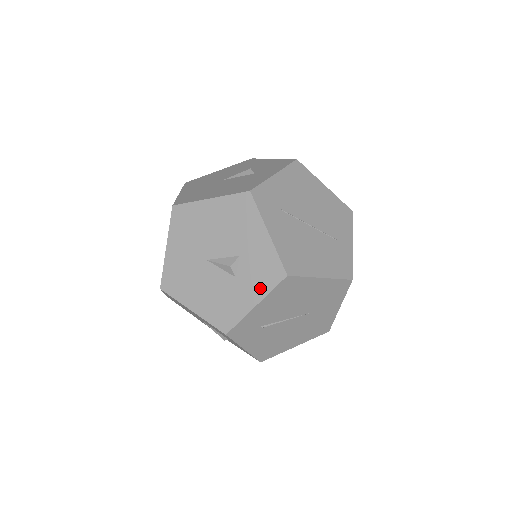
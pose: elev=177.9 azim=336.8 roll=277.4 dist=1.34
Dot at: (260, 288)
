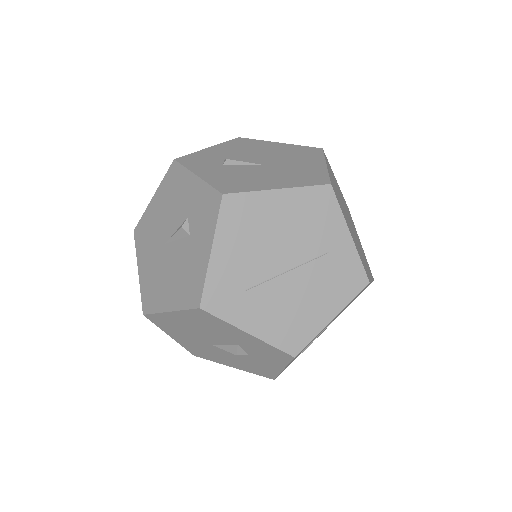
Dot at: (276, 362)
